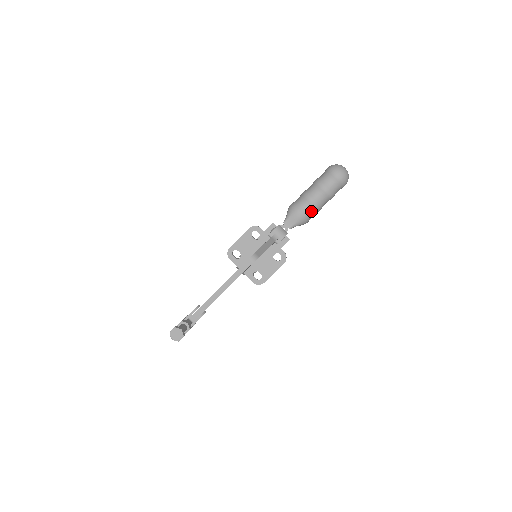
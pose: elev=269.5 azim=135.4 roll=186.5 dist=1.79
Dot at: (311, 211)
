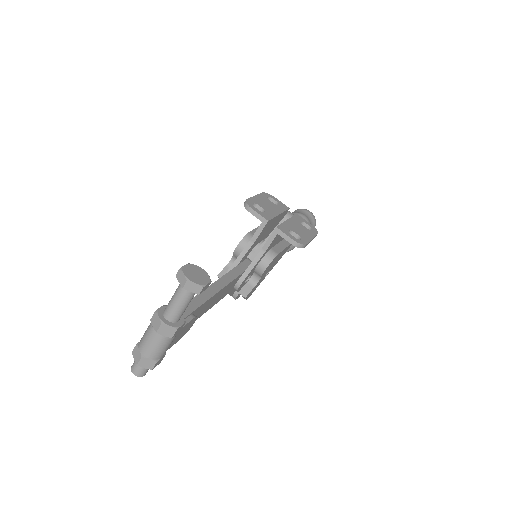
Dot at: occluded
